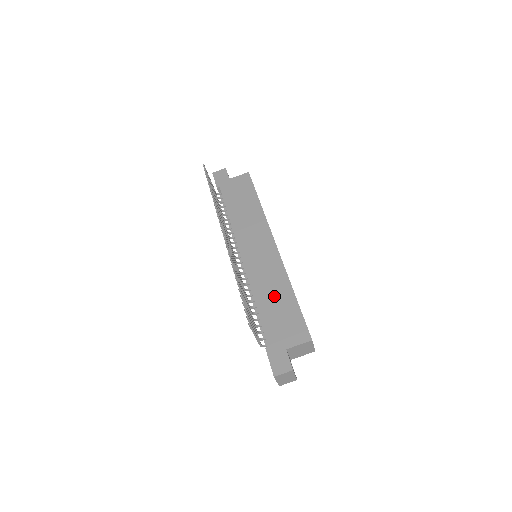
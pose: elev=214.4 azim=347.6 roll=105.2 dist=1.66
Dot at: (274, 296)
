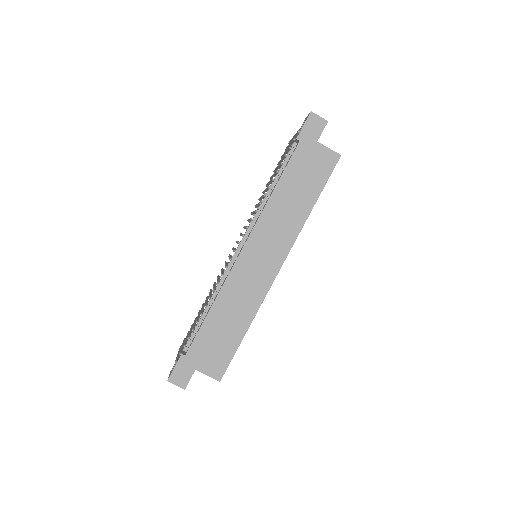
Dot at: (230, 317)
